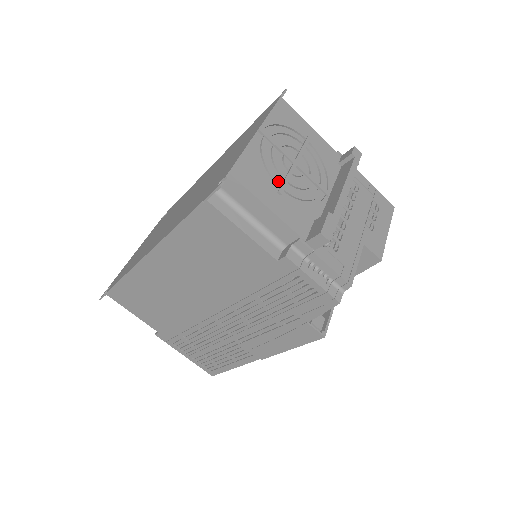
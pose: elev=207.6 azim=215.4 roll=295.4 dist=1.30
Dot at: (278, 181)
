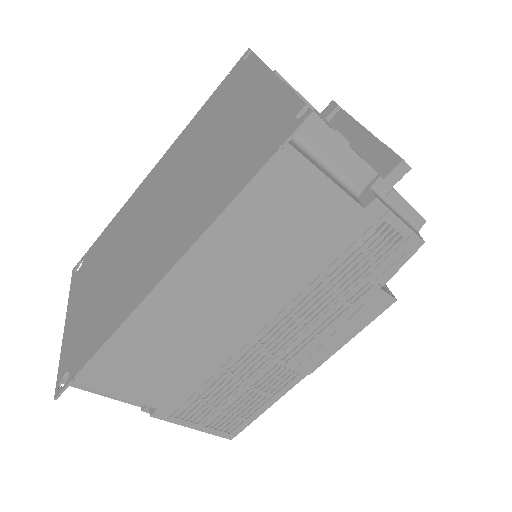
Dot at: occluded
